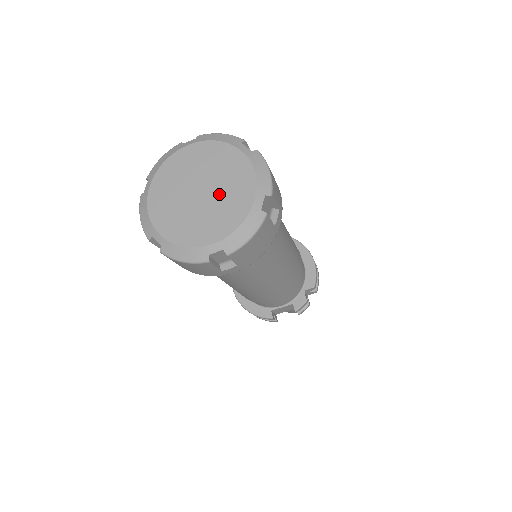
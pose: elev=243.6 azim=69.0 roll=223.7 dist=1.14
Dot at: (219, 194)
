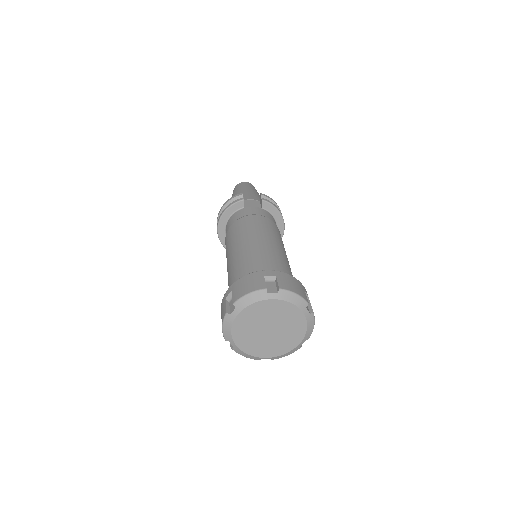
Dot at: (281, 335)
